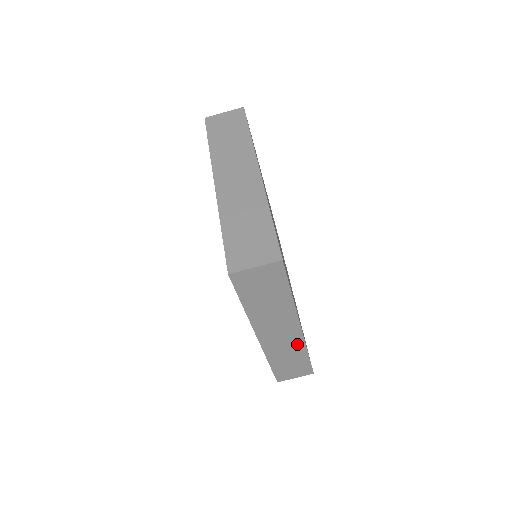
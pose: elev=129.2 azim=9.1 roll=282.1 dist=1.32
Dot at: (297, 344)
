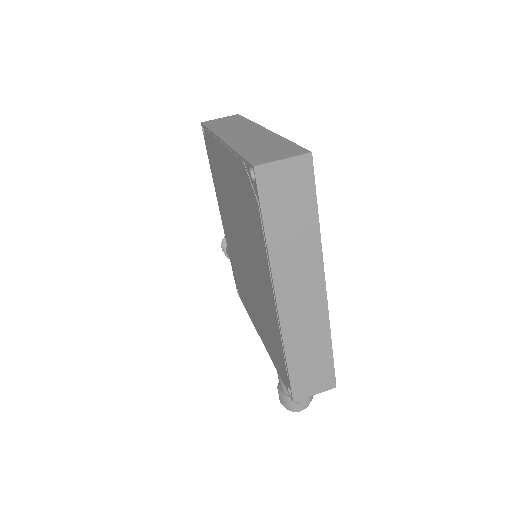
Dot at: (320, 319)
